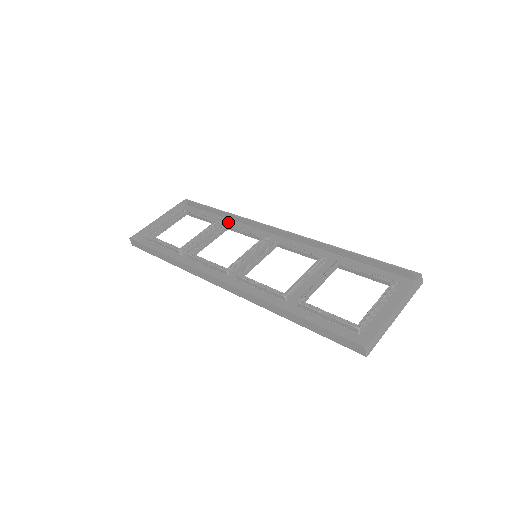
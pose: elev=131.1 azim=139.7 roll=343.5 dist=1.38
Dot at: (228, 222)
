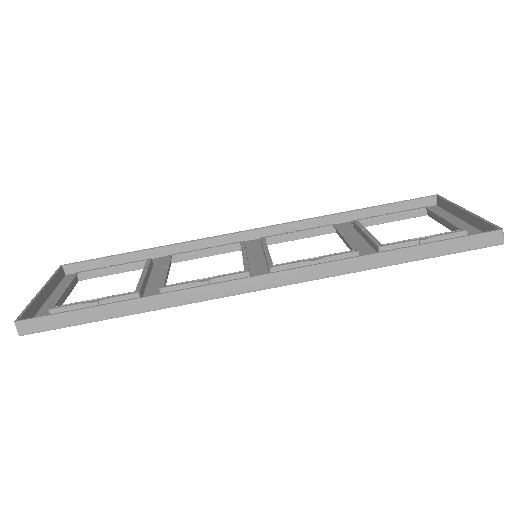
Dot at: (162, 258)
